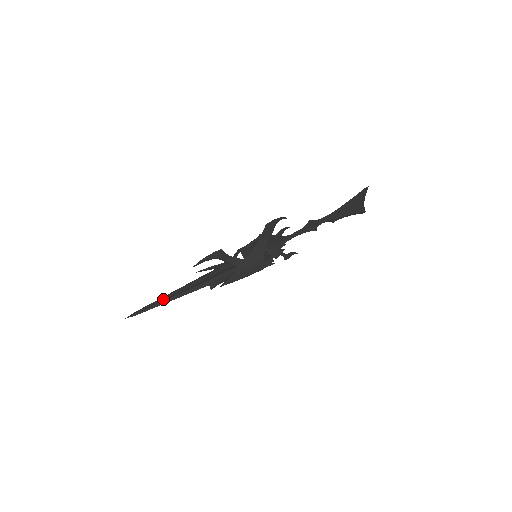
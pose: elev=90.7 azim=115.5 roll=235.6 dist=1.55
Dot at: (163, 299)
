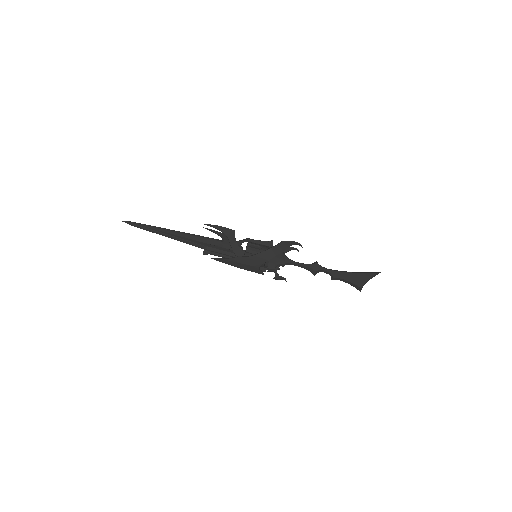
Dot at: (161, 230)
